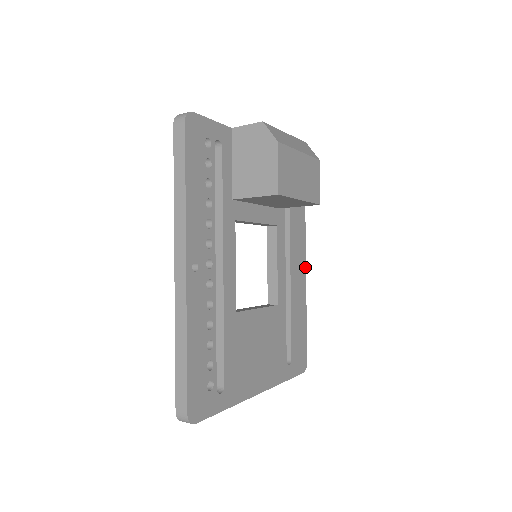
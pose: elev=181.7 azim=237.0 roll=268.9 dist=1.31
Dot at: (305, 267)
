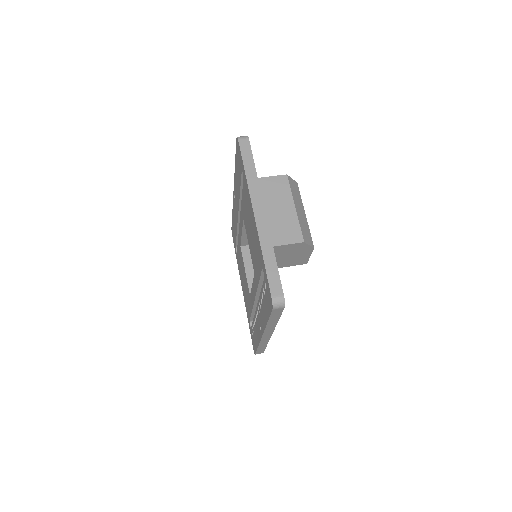
Dot at: occluded
